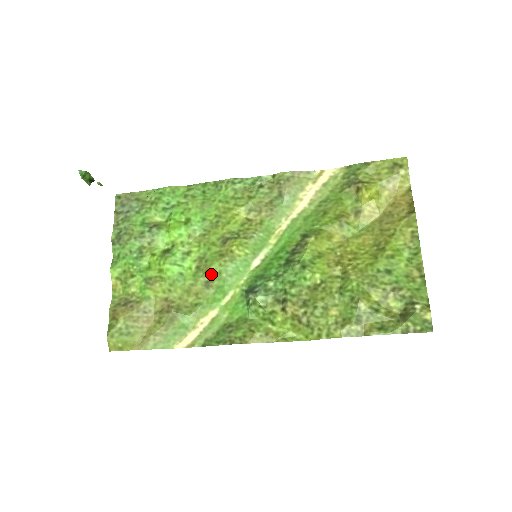
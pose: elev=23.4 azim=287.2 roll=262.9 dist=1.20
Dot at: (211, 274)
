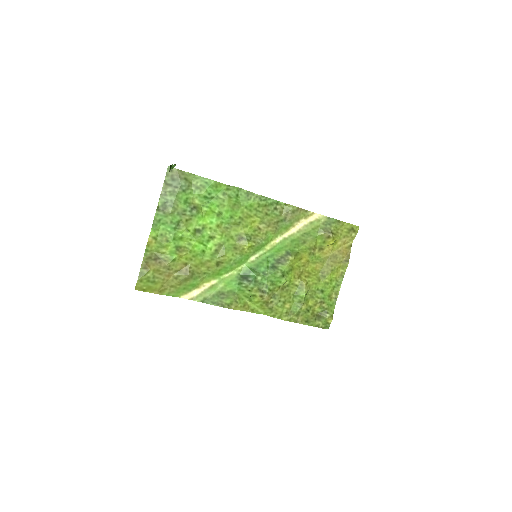
Dot at: (224, 259)
